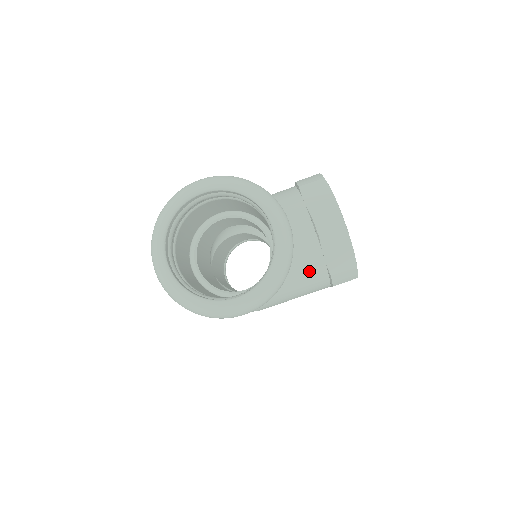
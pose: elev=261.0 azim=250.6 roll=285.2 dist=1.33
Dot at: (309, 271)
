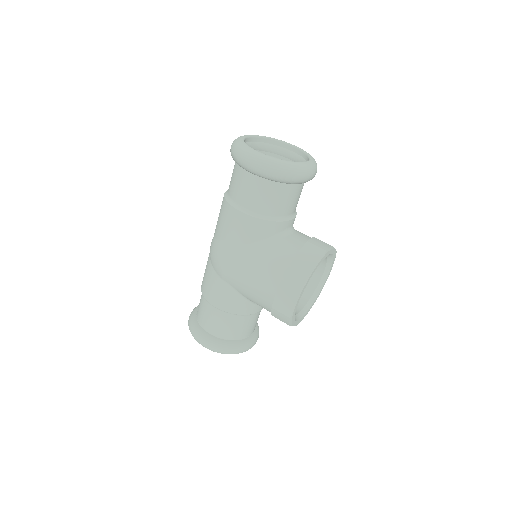
Dot at: (282, 252)
